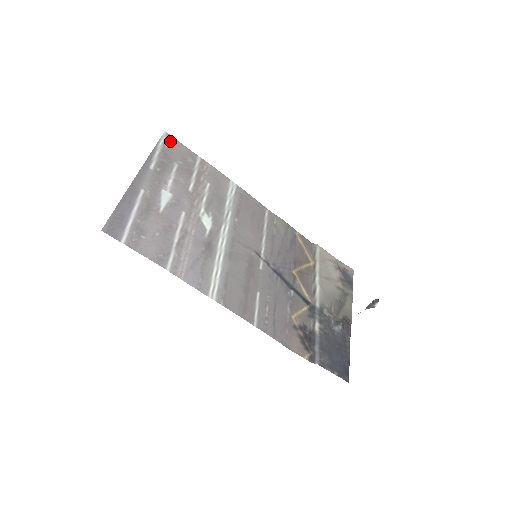
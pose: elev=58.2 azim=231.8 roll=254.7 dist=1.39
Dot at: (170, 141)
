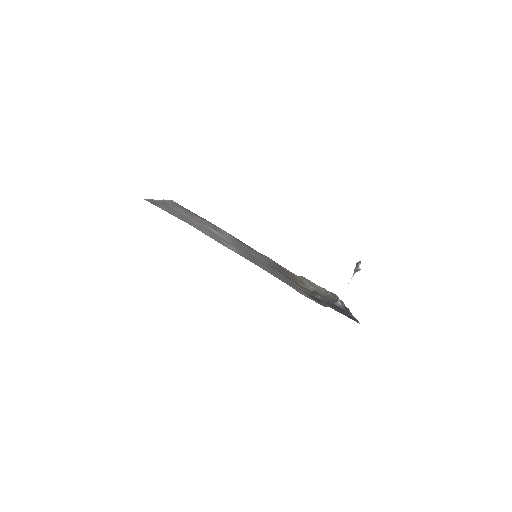
Dot at: (176, 203)
